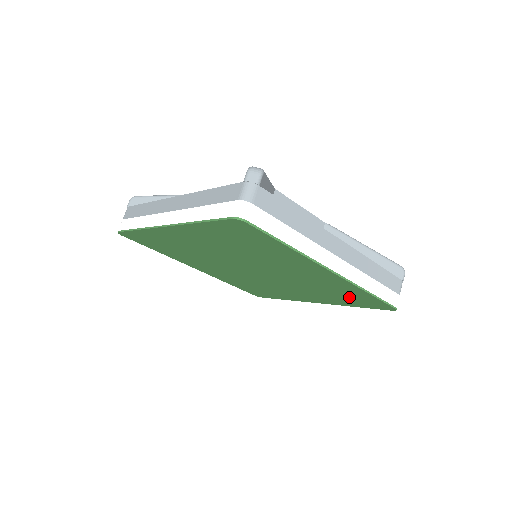
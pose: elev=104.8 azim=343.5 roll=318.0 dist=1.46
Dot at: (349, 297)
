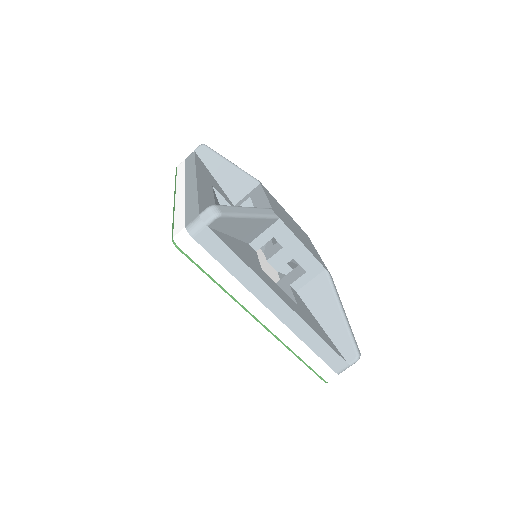
Dot at: occluded
